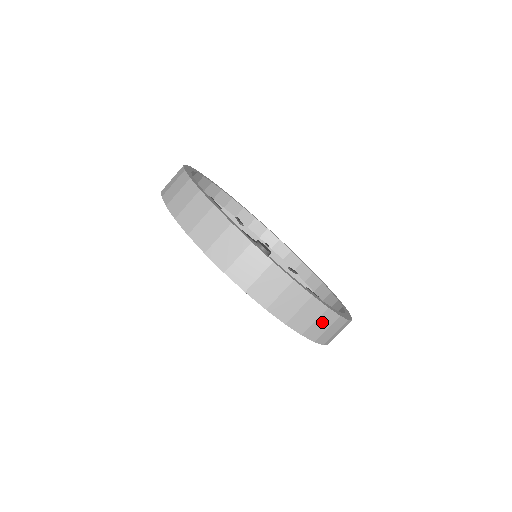
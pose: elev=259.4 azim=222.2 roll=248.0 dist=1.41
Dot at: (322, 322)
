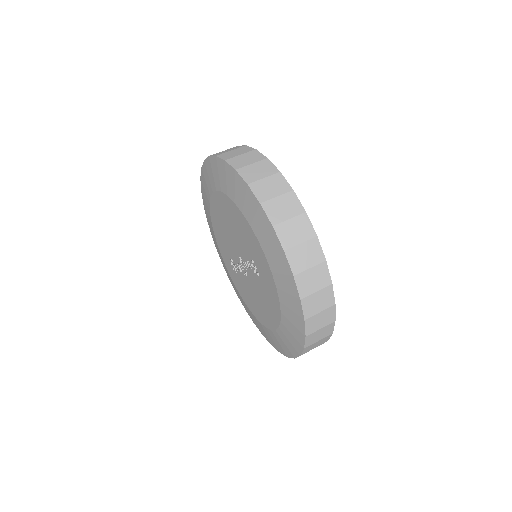
Dot at: (315, 276)
